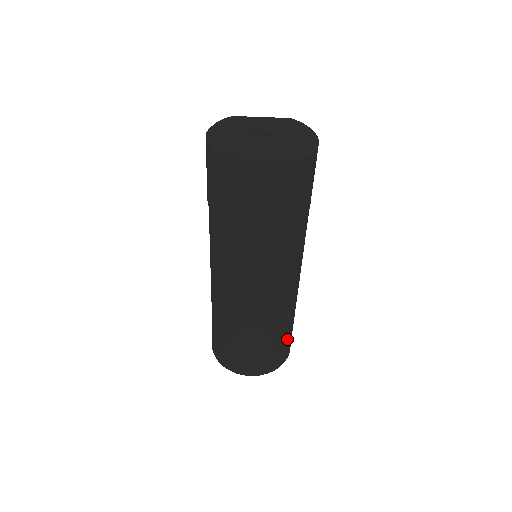
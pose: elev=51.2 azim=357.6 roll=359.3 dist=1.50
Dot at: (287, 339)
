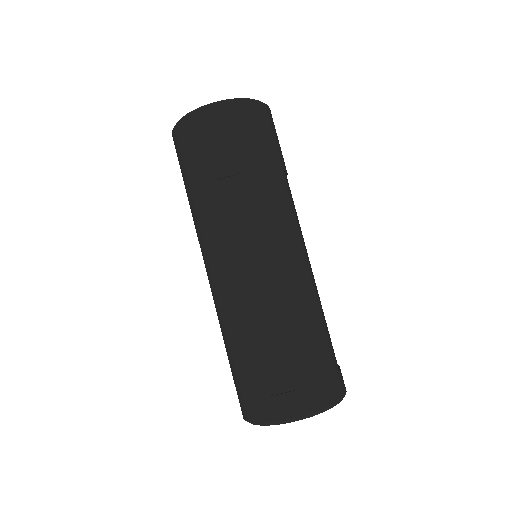
Dot at: (324, 354)
